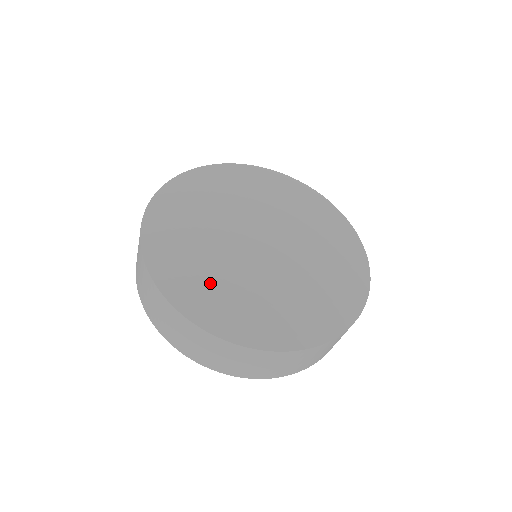
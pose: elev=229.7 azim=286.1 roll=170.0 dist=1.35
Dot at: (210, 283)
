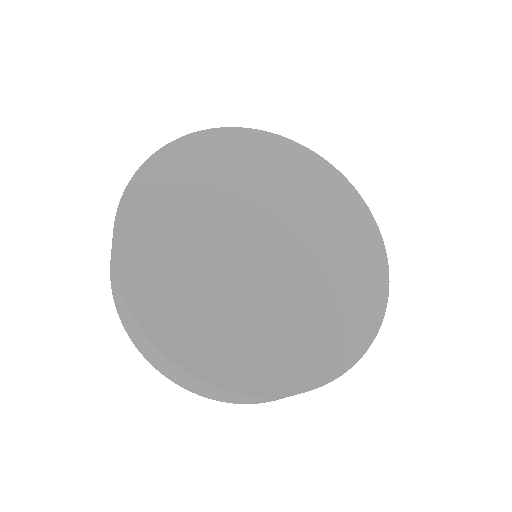
Dot at: (208, 317)
